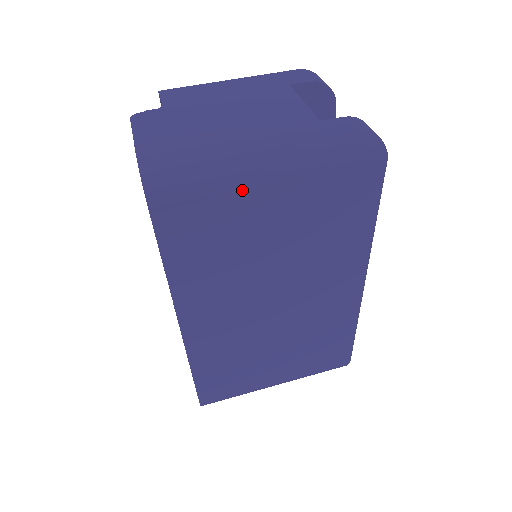
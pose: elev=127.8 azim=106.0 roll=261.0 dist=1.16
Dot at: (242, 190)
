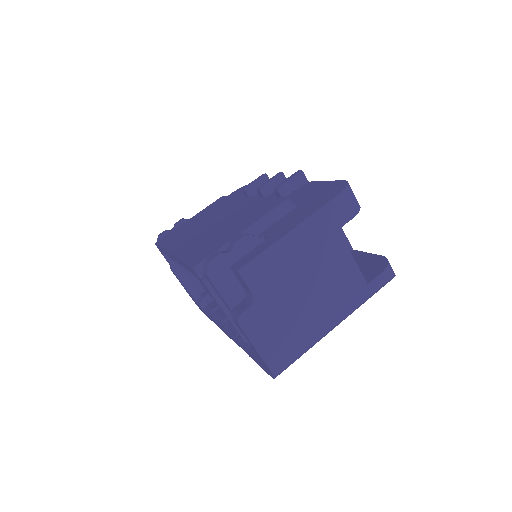
Dot at: occluded
